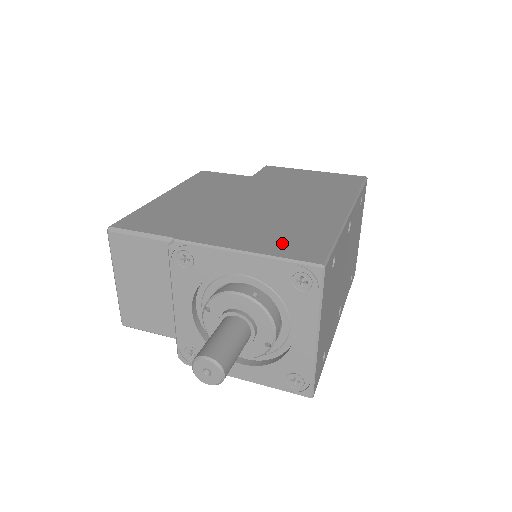
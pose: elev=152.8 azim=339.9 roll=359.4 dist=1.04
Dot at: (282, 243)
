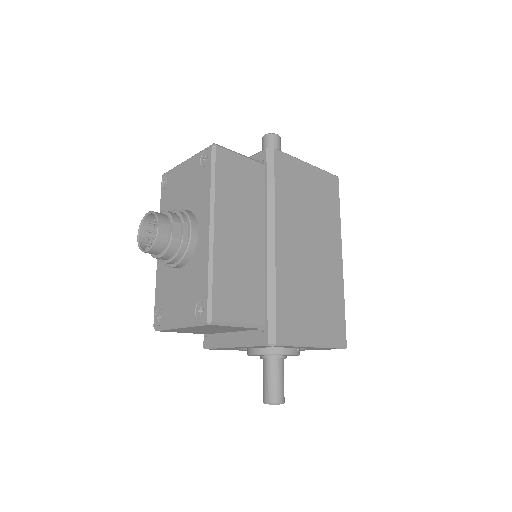
Dot at: (326, 327)
